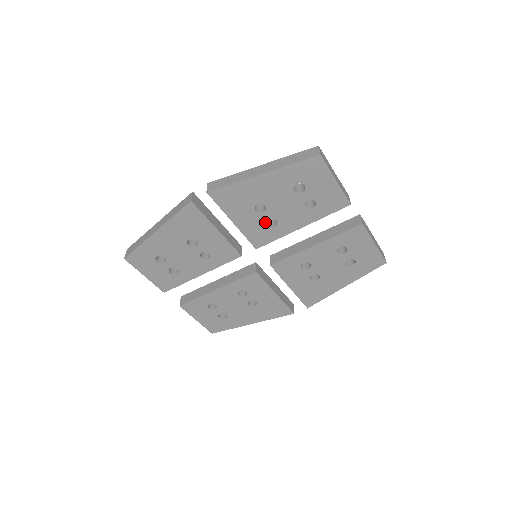
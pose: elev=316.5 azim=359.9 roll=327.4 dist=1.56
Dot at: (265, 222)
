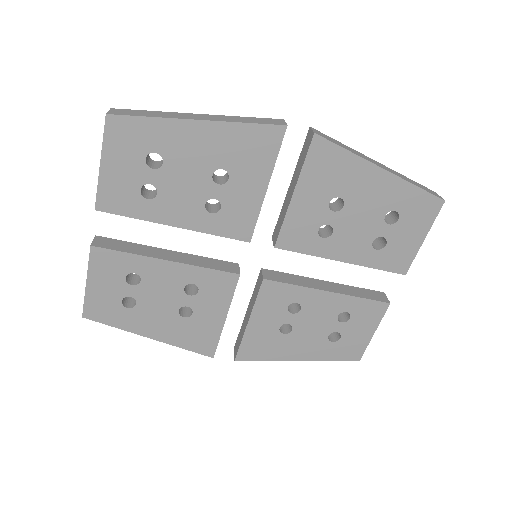
Dot at: (321, 224)
